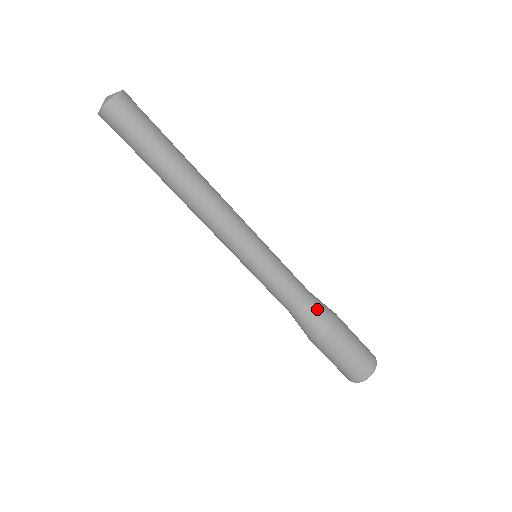
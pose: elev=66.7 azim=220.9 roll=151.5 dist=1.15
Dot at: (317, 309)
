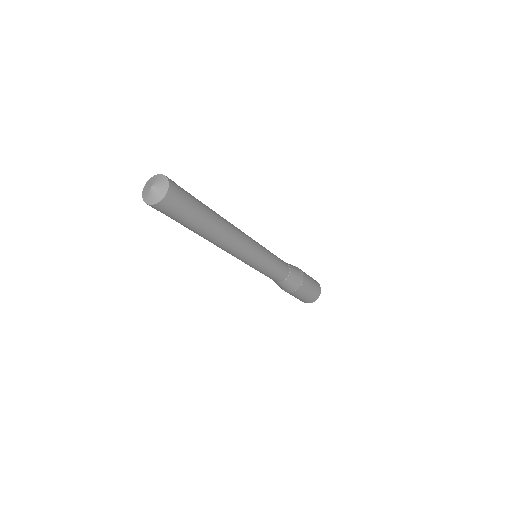
Dot at: (294, 274)
